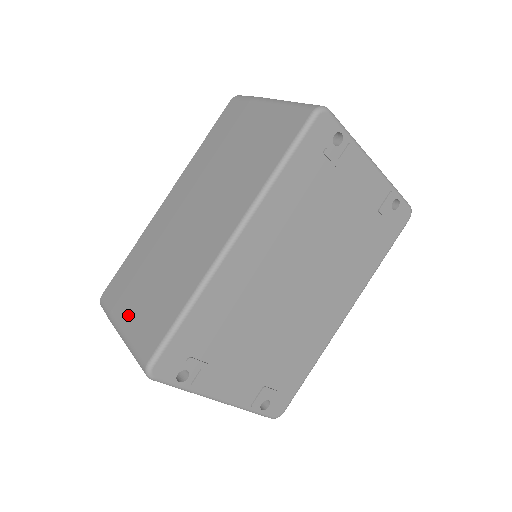
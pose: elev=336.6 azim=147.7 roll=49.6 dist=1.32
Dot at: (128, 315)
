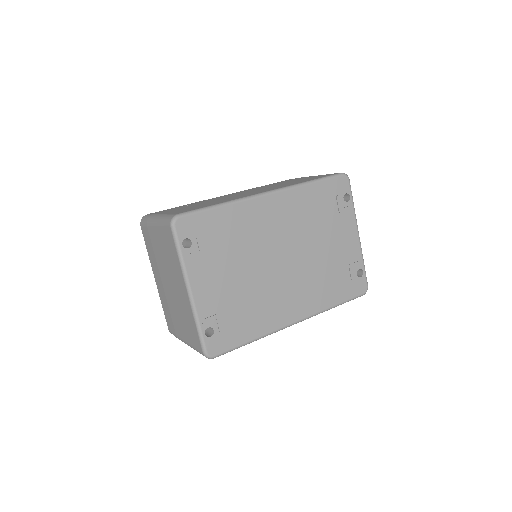
Dot at: (169, 211)
